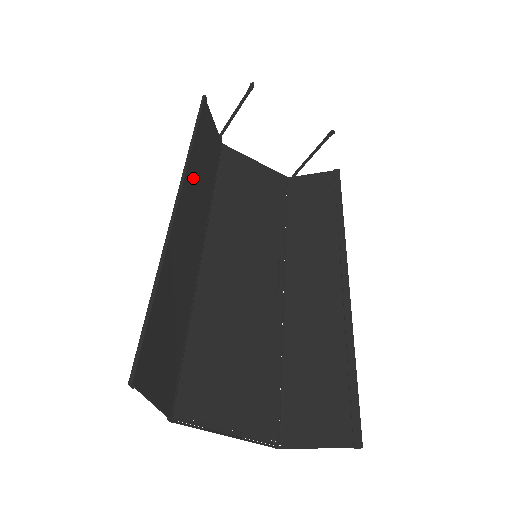
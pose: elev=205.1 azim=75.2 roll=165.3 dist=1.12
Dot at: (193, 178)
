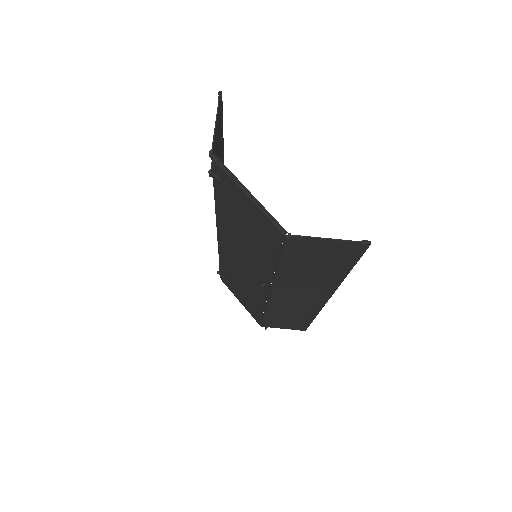
Dot at: occluded
